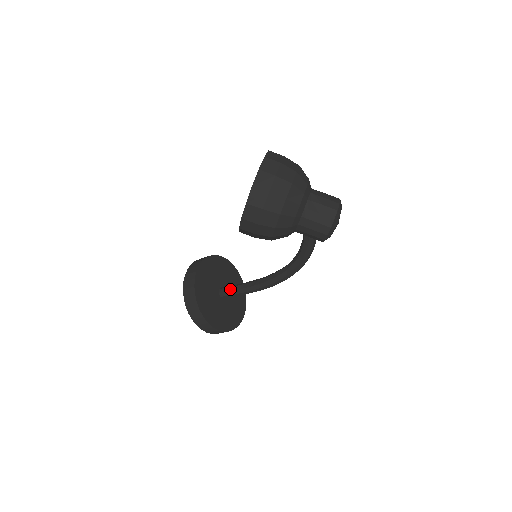
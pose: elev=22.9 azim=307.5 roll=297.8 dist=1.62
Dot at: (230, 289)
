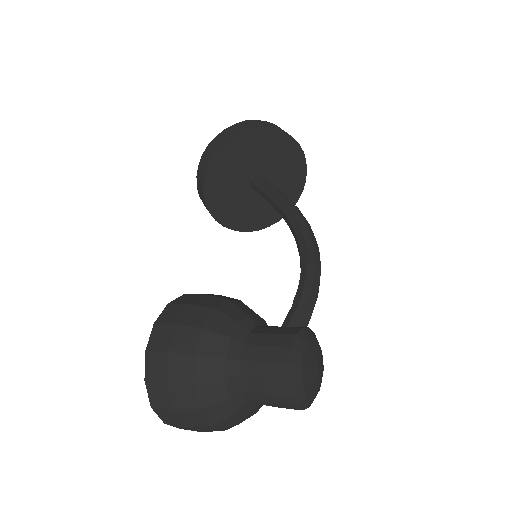
Dot at: occluded
